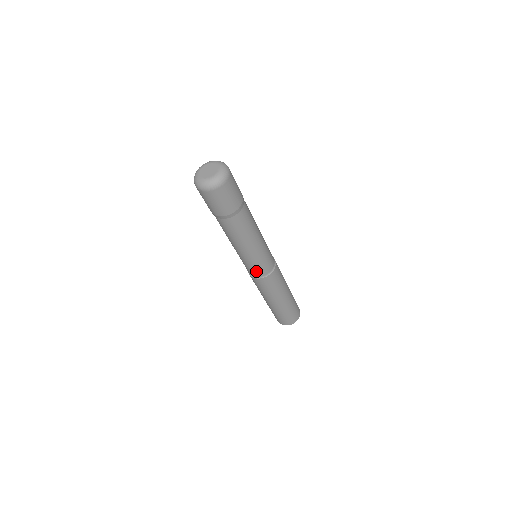
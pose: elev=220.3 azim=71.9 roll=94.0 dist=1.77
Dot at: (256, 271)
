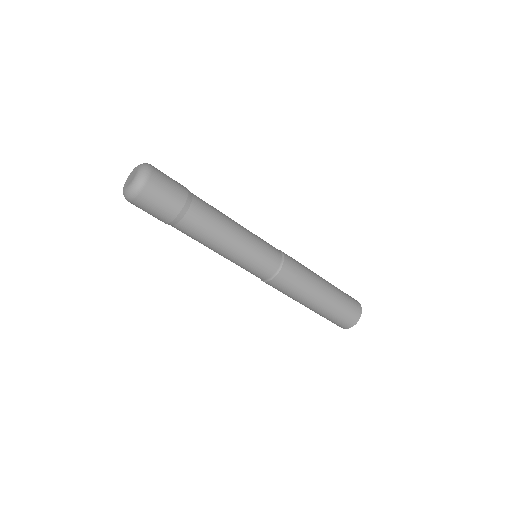
Dot at: (268, 264)
